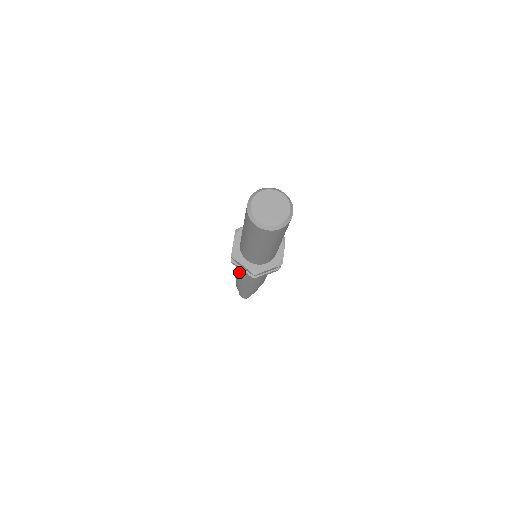
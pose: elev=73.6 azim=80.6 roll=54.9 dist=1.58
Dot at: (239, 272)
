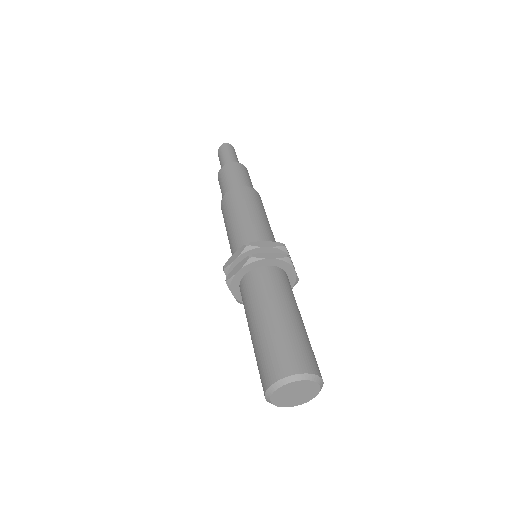
Dot at: (227, 235)
